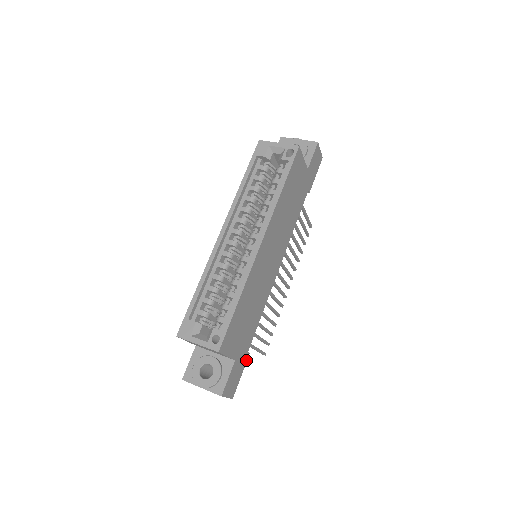
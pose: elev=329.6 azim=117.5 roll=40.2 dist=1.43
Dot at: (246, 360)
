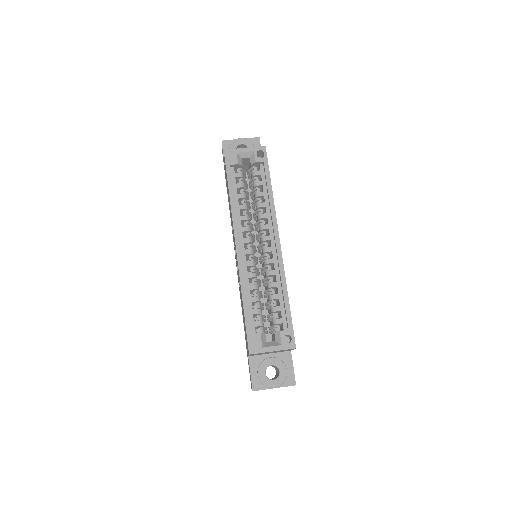
Dot at: occluded
